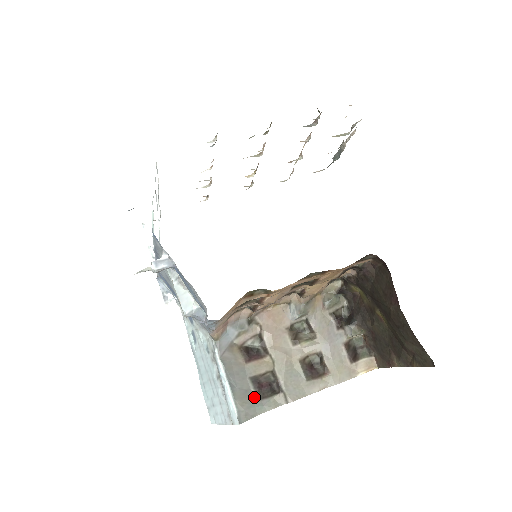
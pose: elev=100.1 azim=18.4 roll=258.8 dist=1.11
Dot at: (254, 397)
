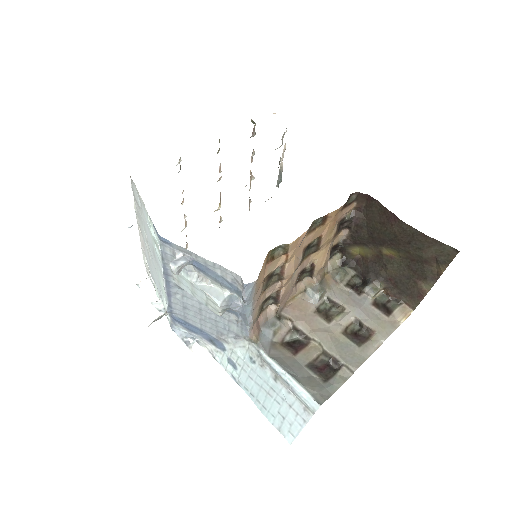
Dot at: (319, 381)
